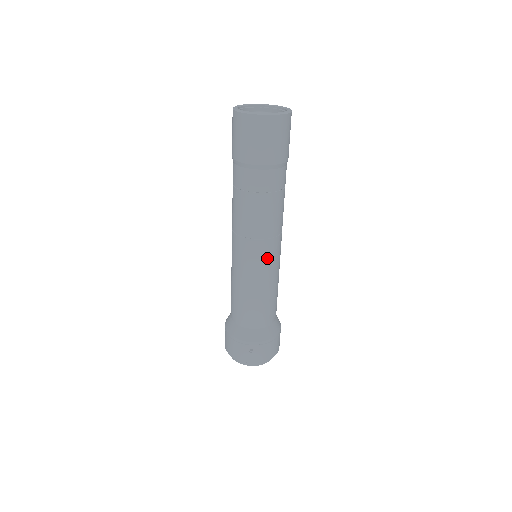
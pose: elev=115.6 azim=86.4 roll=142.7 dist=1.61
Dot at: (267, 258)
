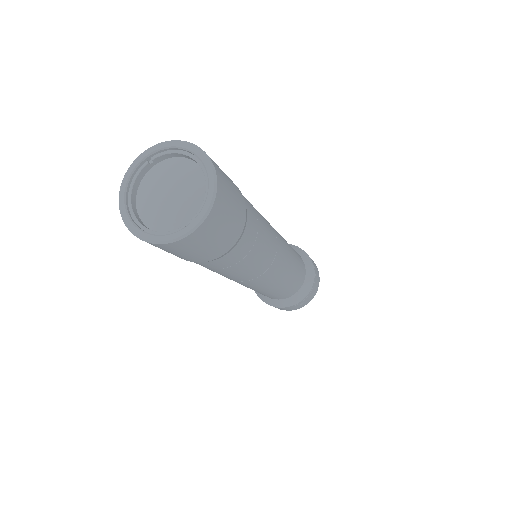
Dot at: (279, 268)
